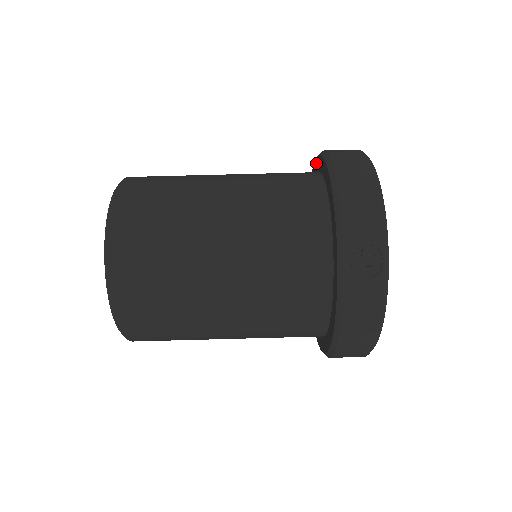
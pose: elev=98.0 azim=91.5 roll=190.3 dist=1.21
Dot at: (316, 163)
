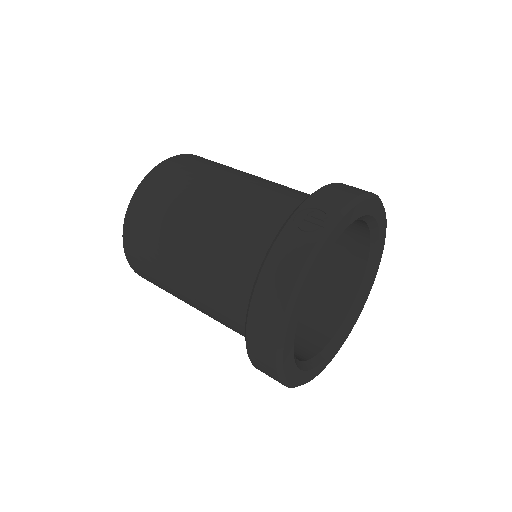
Dot at: occluded
